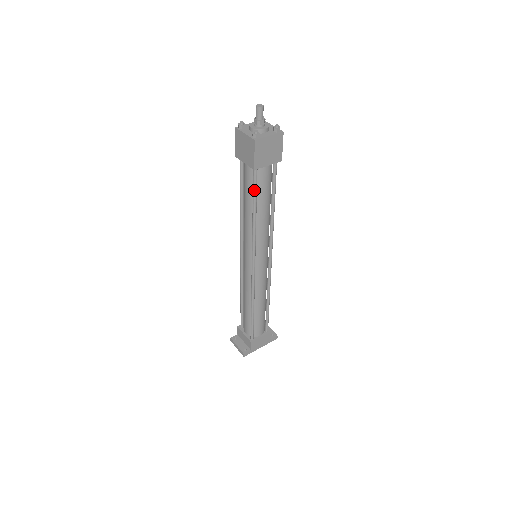
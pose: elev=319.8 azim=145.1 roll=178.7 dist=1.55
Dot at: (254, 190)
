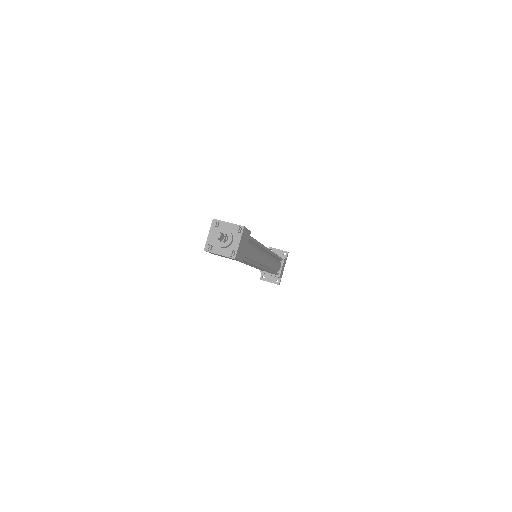
Dot at: (245, 261)
